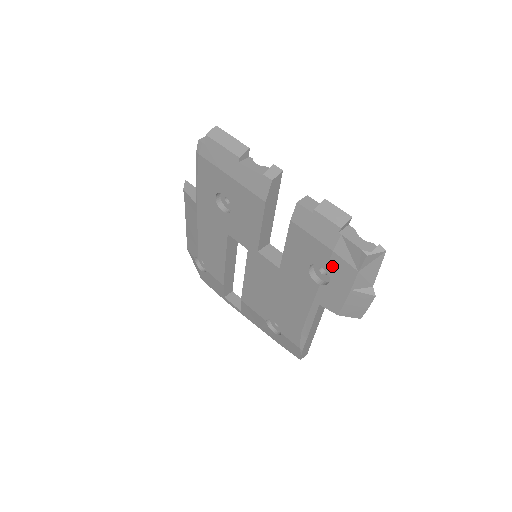
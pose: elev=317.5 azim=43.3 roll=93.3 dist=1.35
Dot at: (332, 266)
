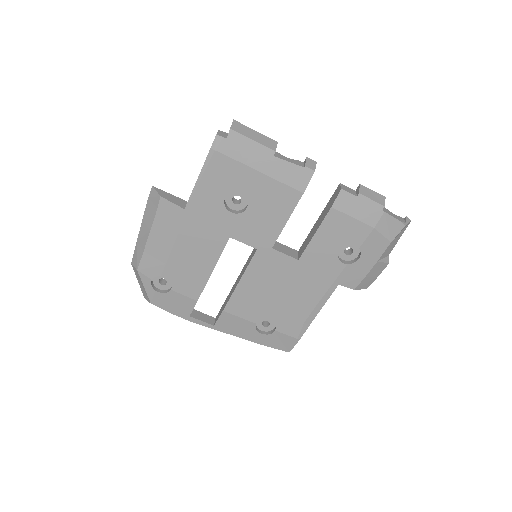
Dot at: (368, 243)
